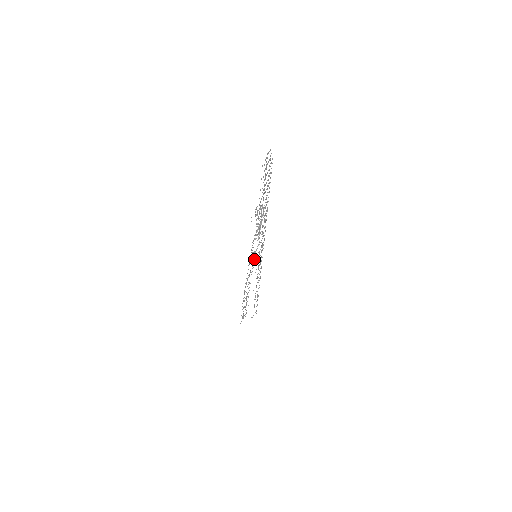
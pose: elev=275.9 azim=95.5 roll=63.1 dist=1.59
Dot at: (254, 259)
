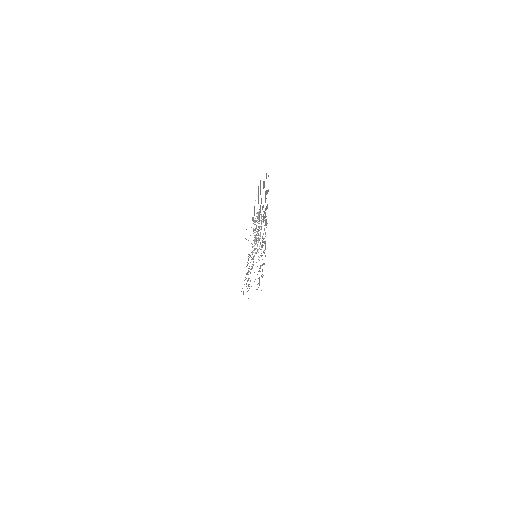
Dot at: occluded
